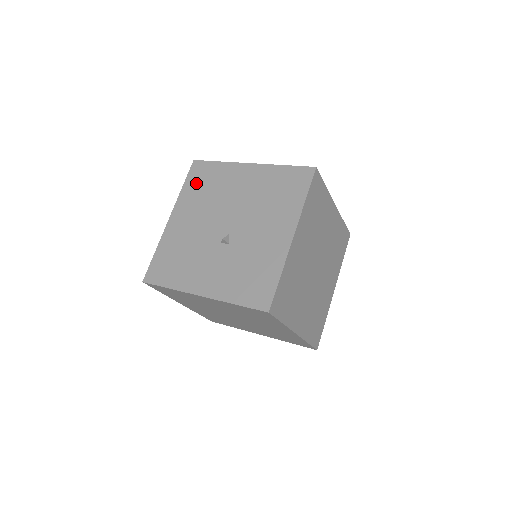
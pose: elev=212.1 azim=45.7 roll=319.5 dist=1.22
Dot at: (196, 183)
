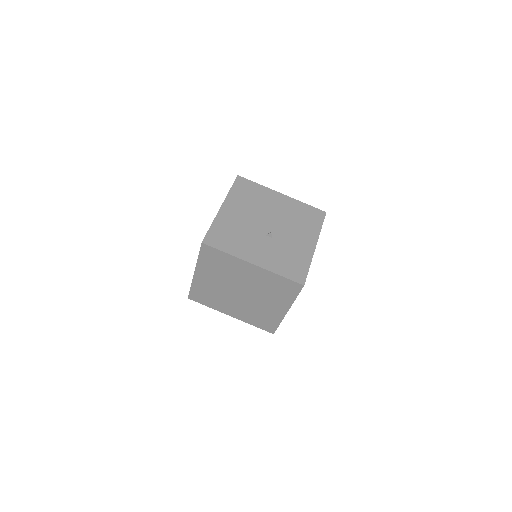
Dot at: (242, 191)
